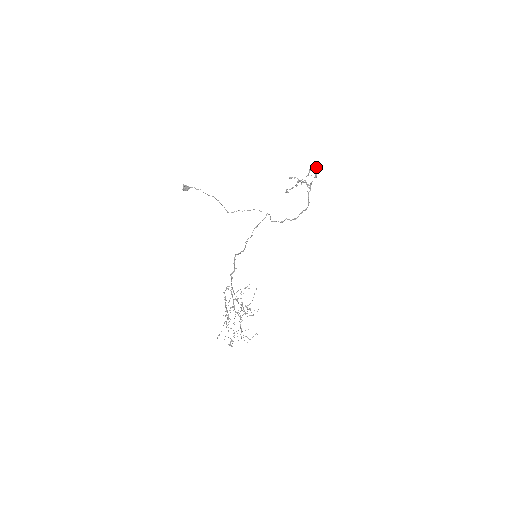
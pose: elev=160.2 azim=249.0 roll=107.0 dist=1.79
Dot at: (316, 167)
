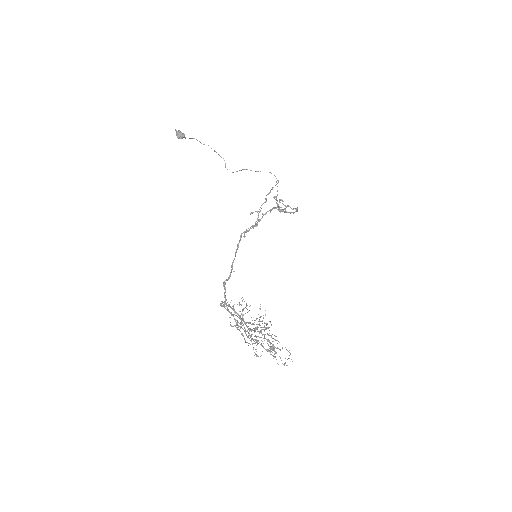
Dot at: (279, 199)
